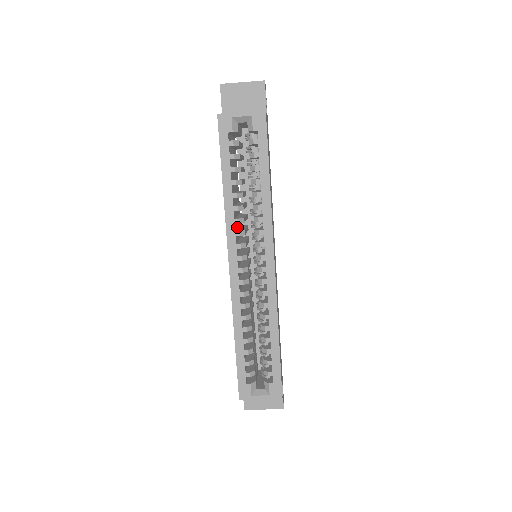
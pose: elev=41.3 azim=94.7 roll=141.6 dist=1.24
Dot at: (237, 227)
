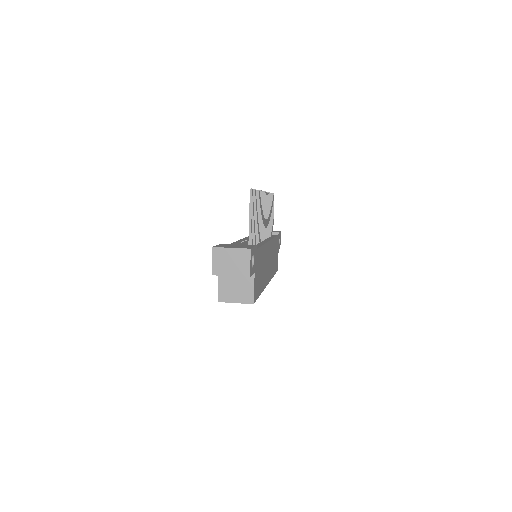
Dot at: occluded
